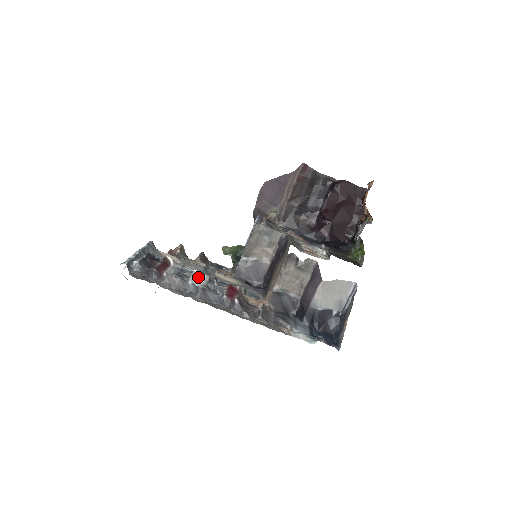
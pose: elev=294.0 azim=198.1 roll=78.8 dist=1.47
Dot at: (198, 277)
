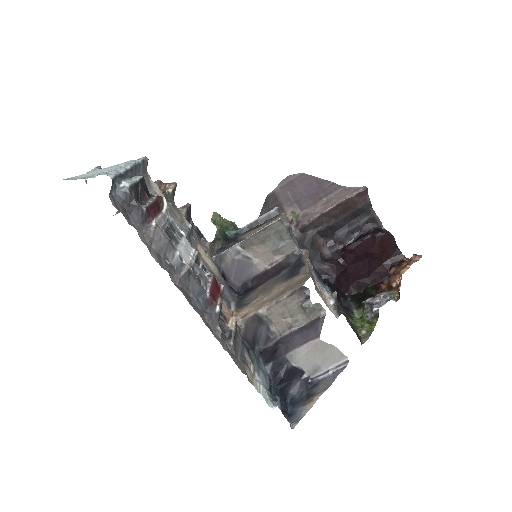
Dot at: (187, 248)
